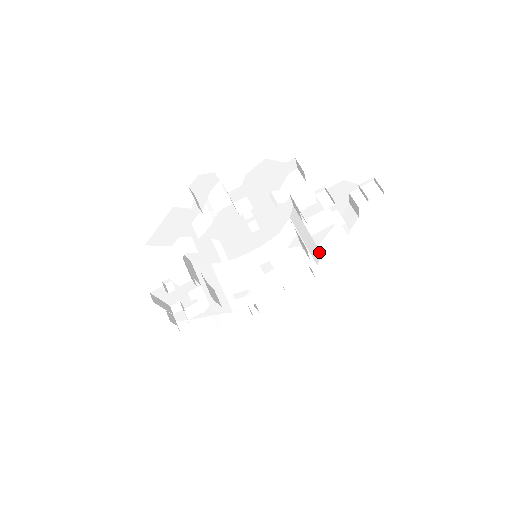
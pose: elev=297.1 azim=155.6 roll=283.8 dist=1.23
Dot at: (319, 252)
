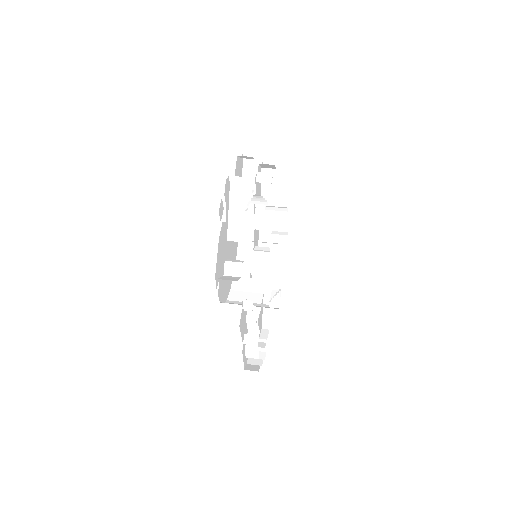
Dot at: occluded
